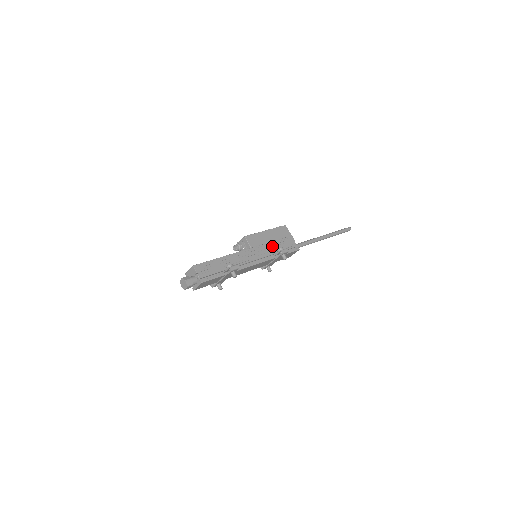
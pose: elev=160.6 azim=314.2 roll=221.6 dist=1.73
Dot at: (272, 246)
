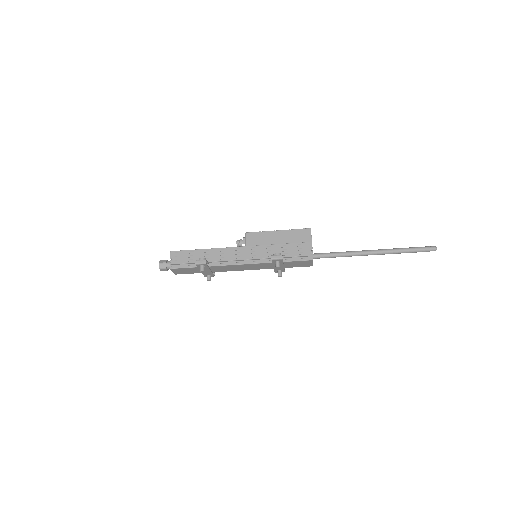
Dot at: (275, 249)
